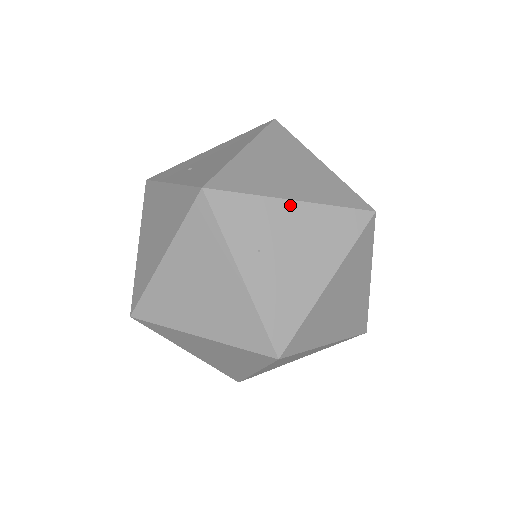
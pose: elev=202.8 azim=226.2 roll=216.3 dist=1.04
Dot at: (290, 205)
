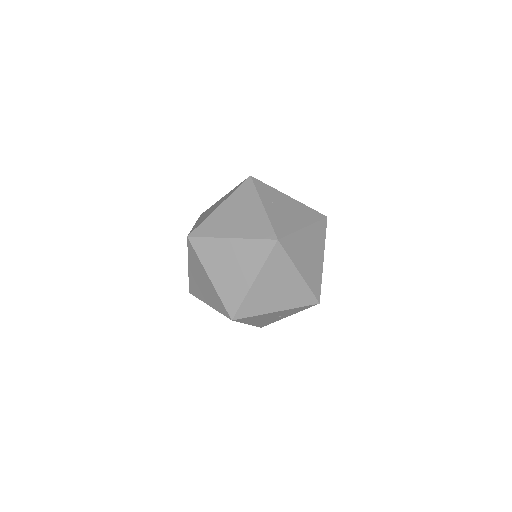
Dot at: (288, 197)
